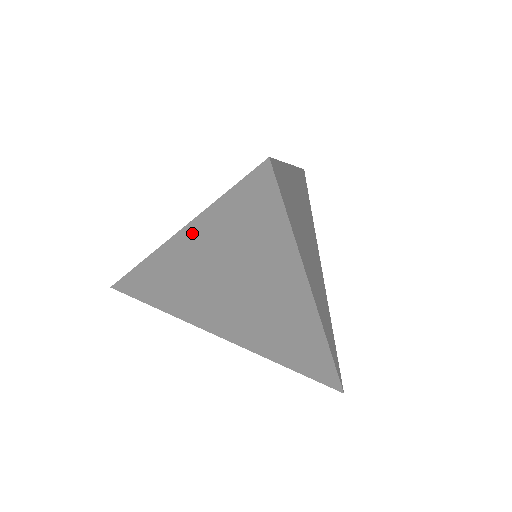
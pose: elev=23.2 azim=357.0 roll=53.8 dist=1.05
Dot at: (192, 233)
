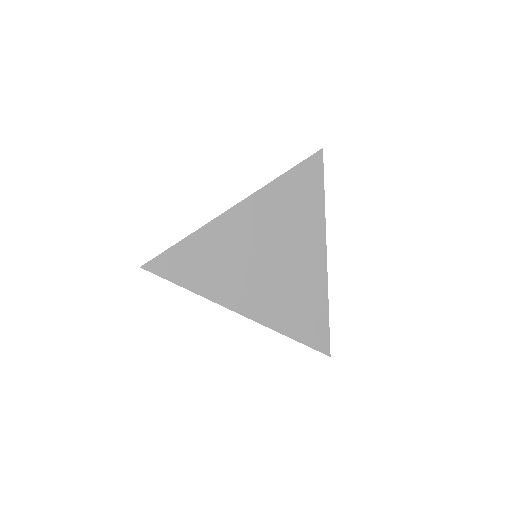
Dot at: occluded
